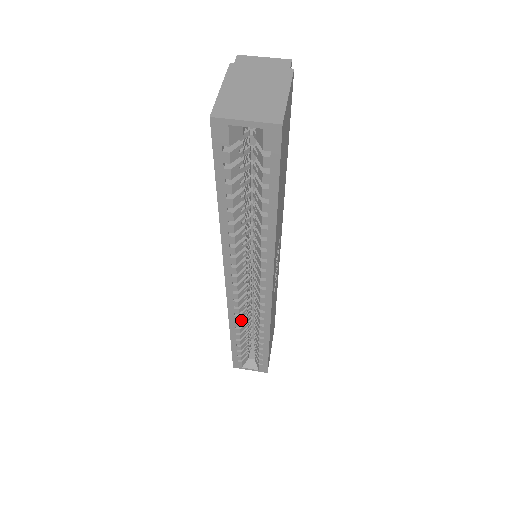
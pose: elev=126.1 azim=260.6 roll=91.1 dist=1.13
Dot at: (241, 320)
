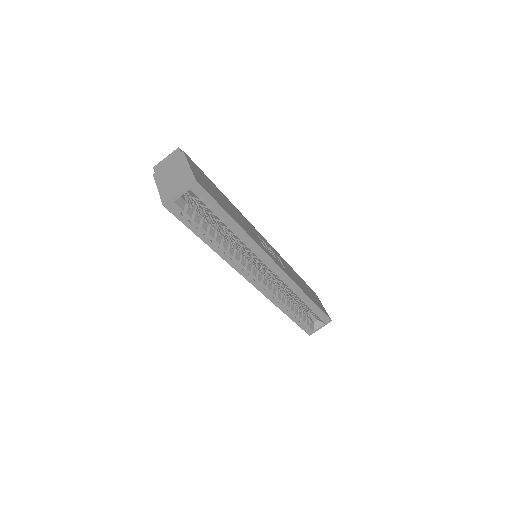
Dot at: (282, 299)
